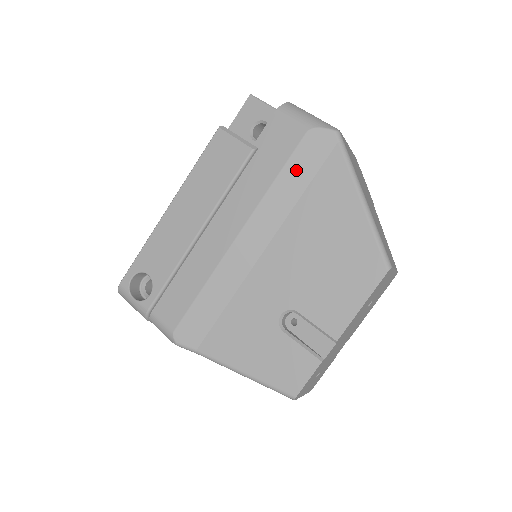
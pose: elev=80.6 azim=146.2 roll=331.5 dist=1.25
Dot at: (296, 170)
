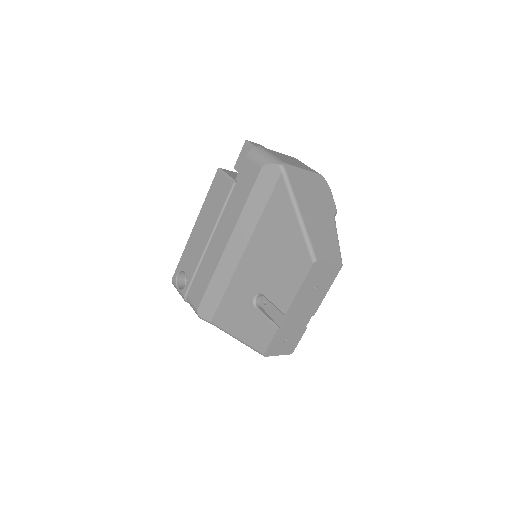
Dot at: (257, 195)
